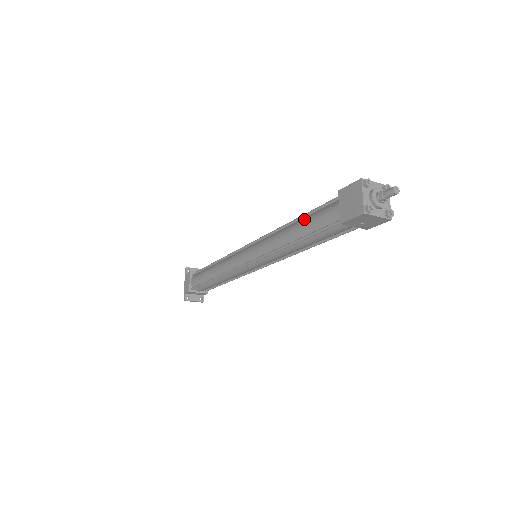
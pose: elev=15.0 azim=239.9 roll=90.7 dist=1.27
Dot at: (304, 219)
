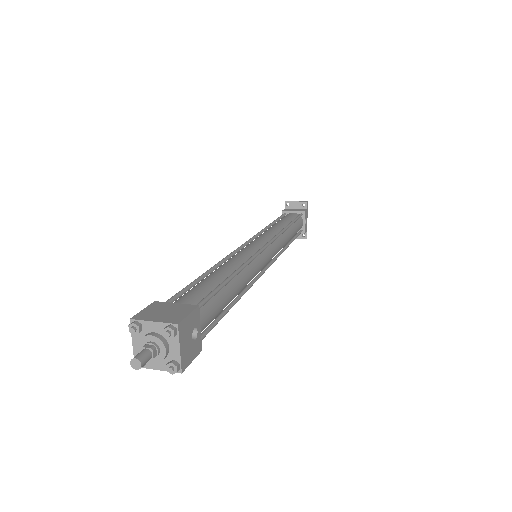
Dot at: occluded
